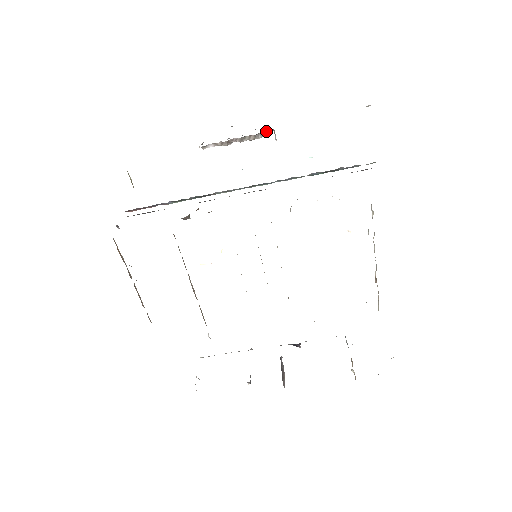
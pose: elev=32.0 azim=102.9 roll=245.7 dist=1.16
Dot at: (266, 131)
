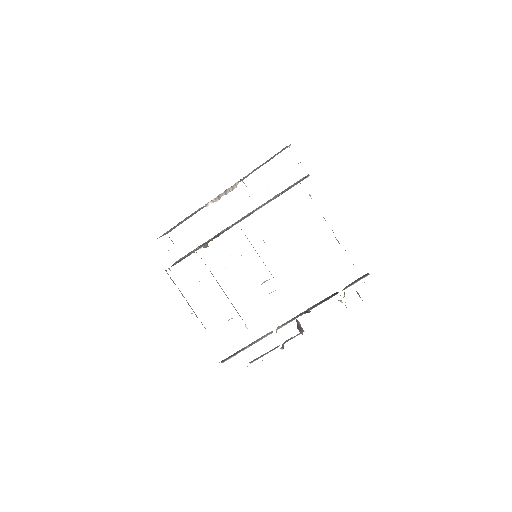
Dot at: (237, 182)
